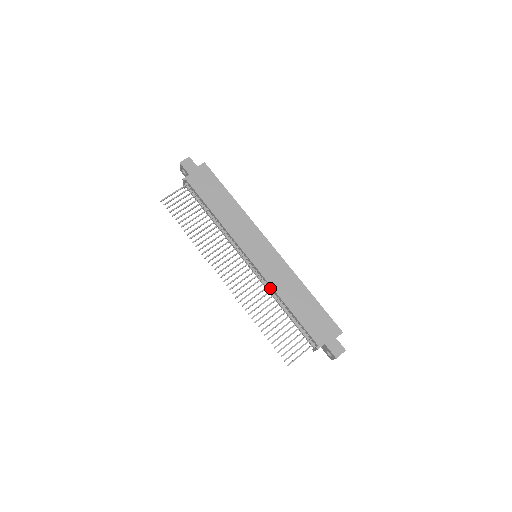
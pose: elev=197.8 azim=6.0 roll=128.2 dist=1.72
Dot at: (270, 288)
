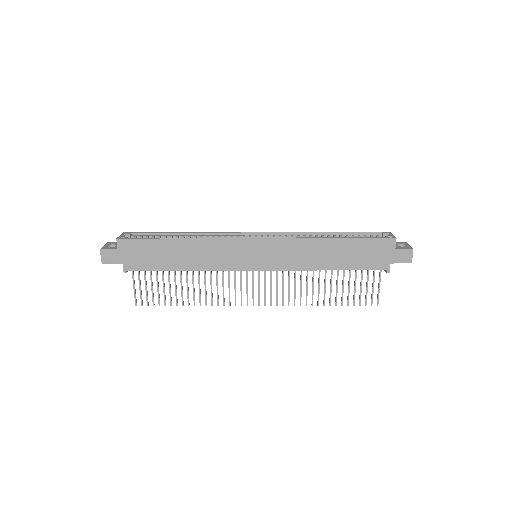
Dot at: occluded
